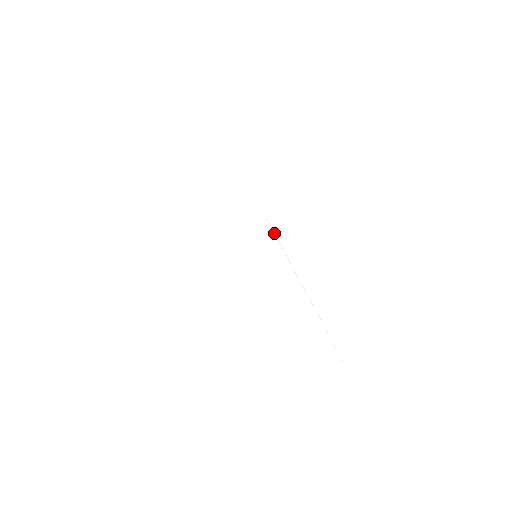
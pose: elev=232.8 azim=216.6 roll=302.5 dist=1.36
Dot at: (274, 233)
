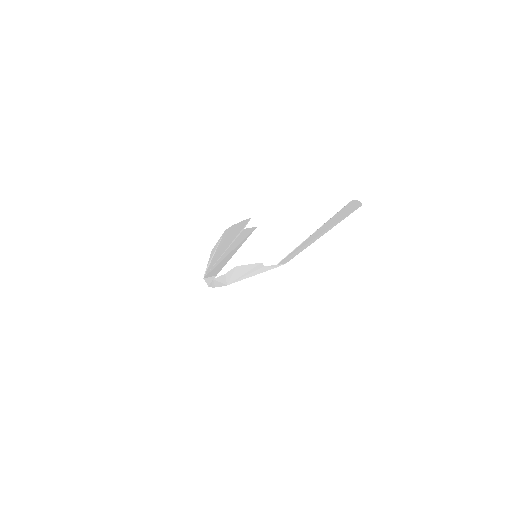
Dot at: (283, 260)
